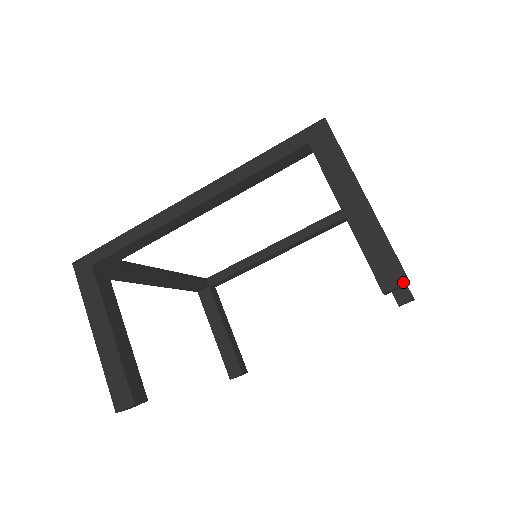
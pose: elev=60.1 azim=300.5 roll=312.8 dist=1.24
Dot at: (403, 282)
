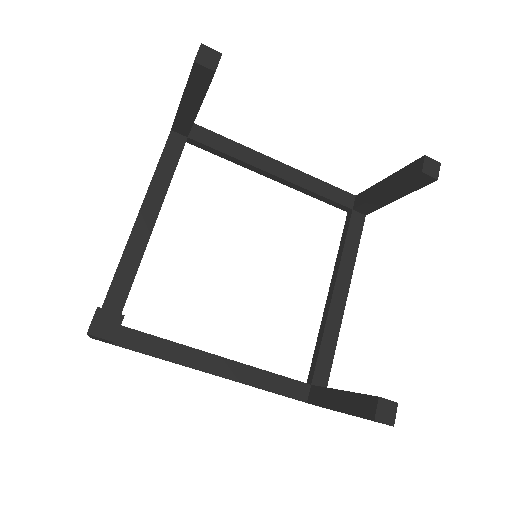
Dot at: (199, 48)
